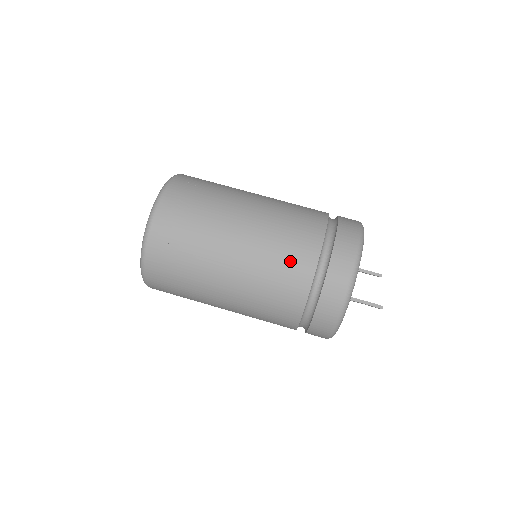
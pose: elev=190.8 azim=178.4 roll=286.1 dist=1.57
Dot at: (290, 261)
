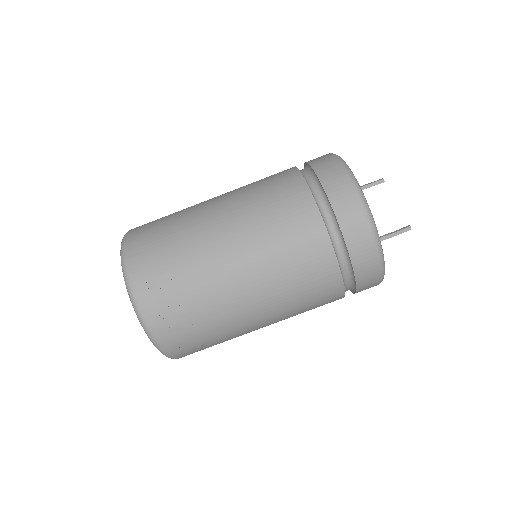
Dot at: (307, 270)
